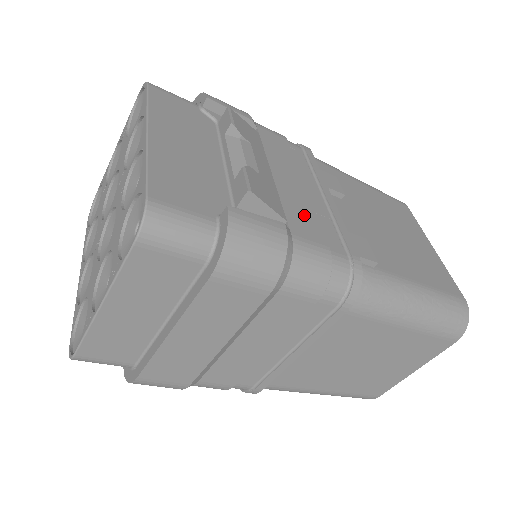
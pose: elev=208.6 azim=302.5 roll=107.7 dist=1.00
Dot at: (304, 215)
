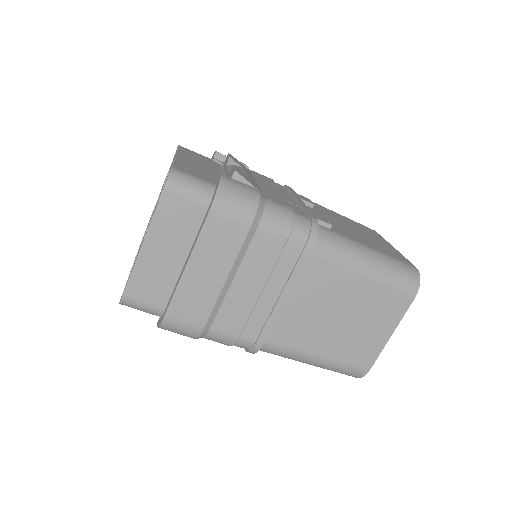
Dot at: (277, 197)
